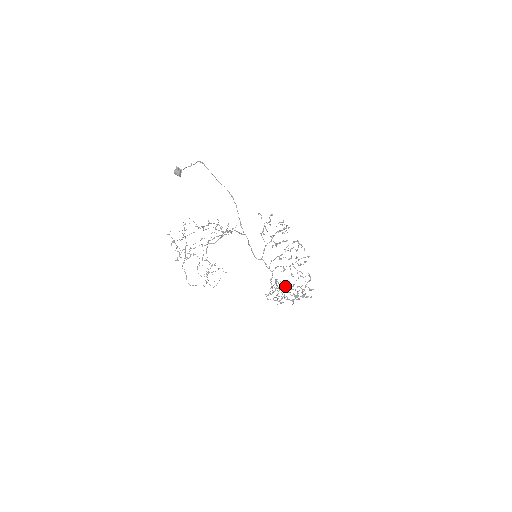
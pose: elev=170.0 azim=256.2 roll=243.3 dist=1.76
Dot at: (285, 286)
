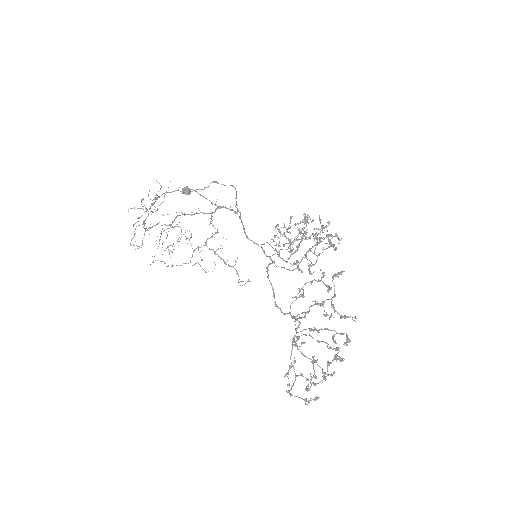
Dot at: (299, 296)
